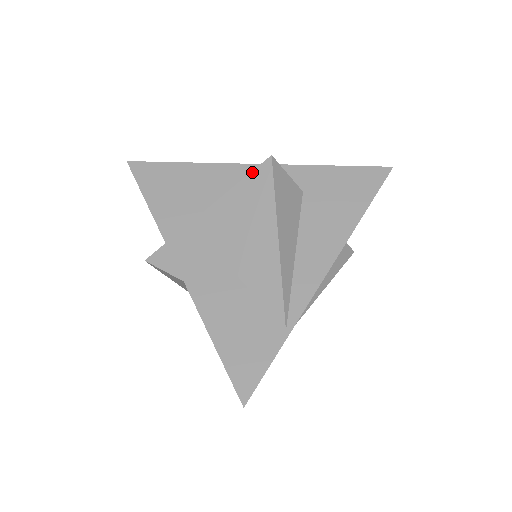
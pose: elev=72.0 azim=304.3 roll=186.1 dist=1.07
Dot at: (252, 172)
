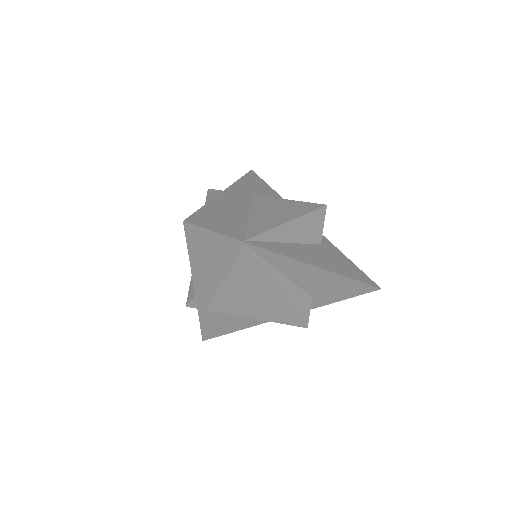
Dot at: (309, 202)
